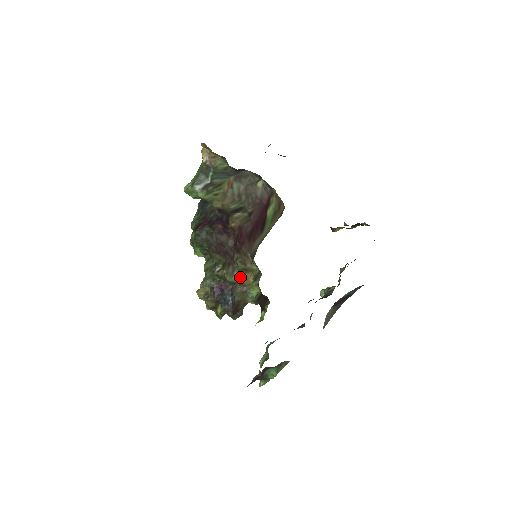
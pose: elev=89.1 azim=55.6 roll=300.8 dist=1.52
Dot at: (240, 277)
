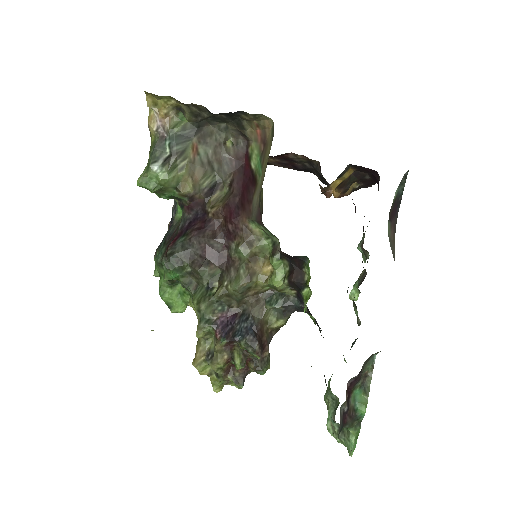
Dot at: (250, 273)
